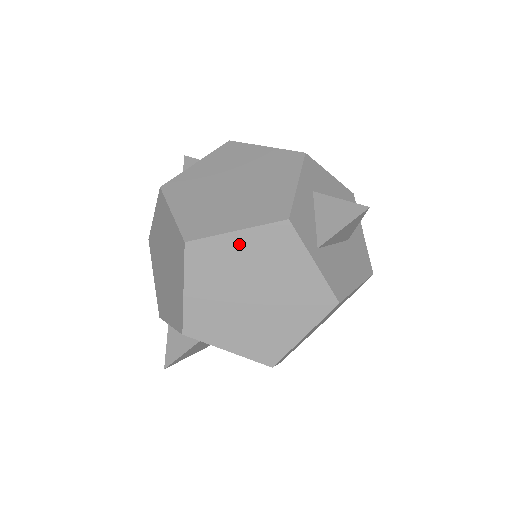
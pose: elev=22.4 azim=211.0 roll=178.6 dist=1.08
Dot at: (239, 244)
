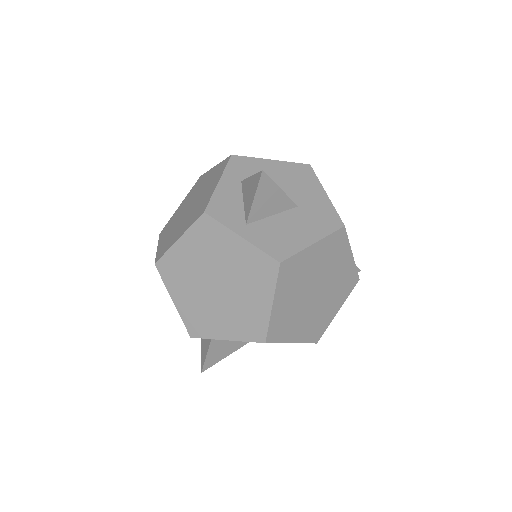
Dot at: (185, 248)
